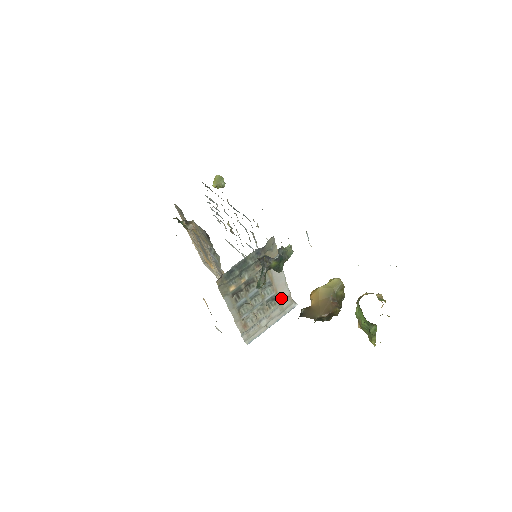
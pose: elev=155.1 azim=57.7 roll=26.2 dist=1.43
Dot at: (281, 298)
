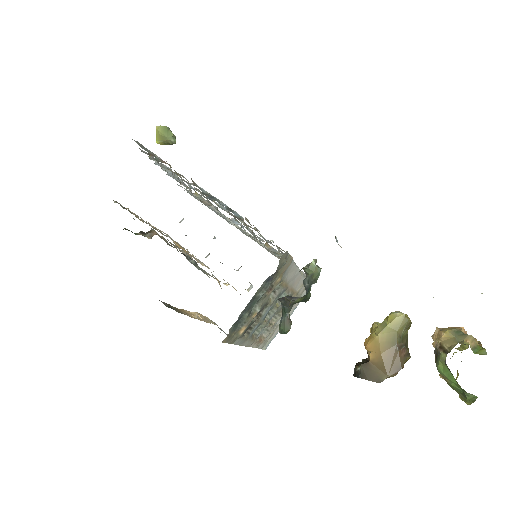
Dot at: (297, 289)
